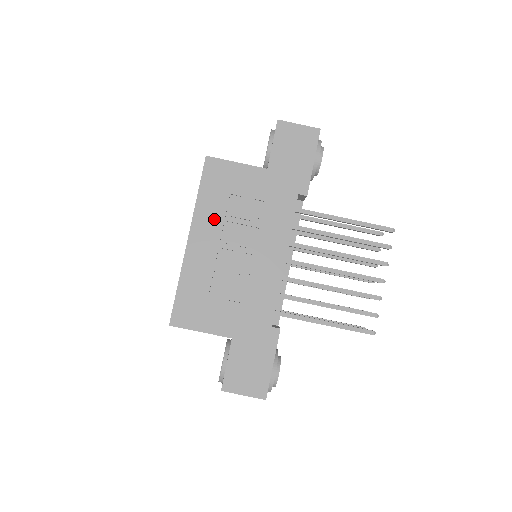
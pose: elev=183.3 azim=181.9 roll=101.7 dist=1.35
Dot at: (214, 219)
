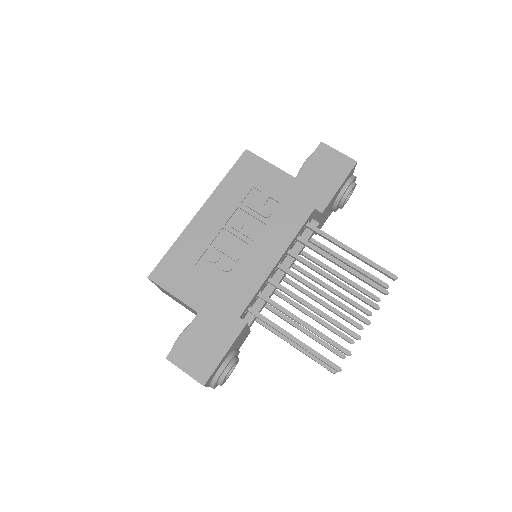
Dot at: (230, 202)
